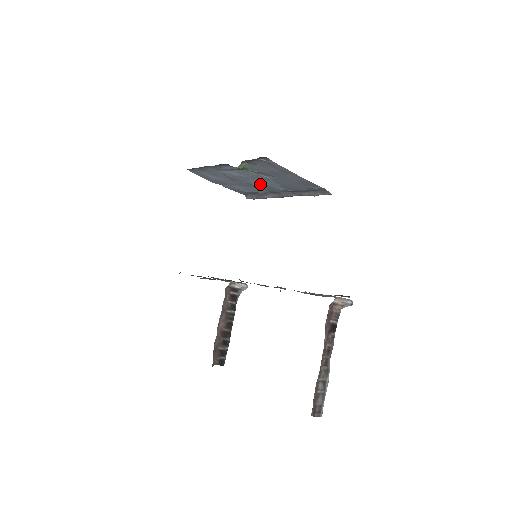
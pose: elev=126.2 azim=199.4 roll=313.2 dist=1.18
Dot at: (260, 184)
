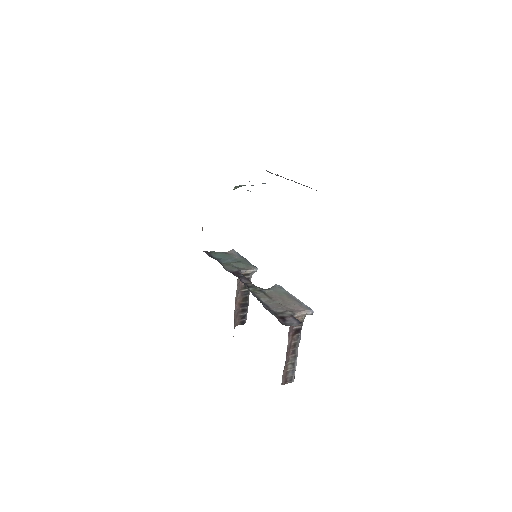
Dot at: occluded
